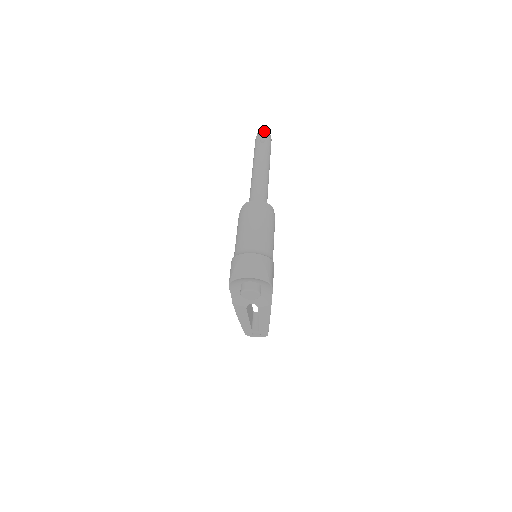
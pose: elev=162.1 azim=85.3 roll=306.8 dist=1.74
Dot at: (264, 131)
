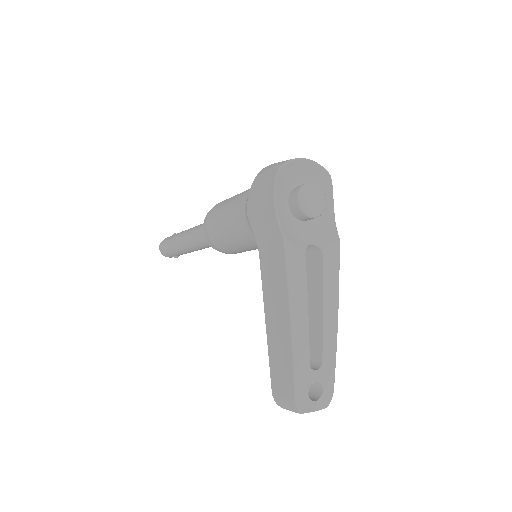
Dot at: occluded
